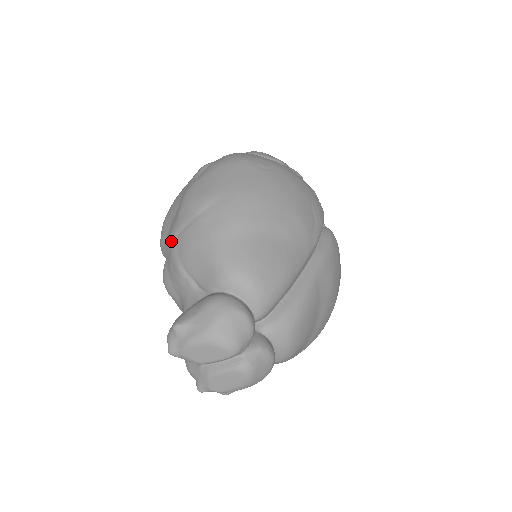
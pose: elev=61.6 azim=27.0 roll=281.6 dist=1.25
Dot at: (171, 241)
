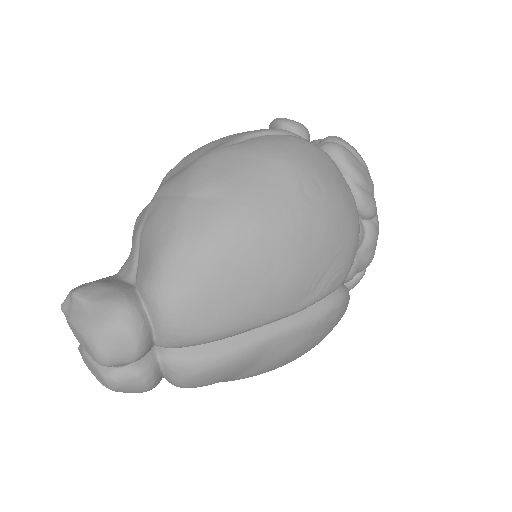
Dot at: (156, 194)
